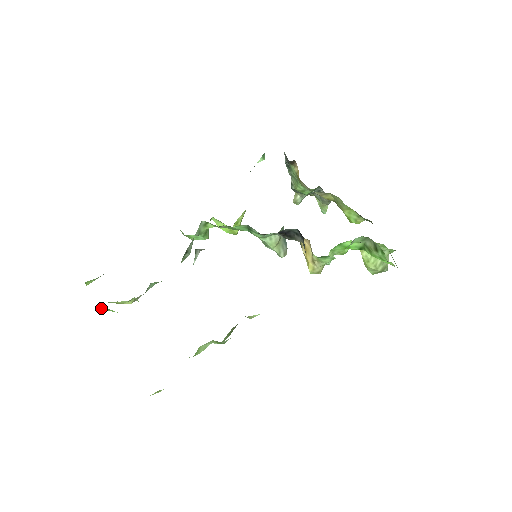
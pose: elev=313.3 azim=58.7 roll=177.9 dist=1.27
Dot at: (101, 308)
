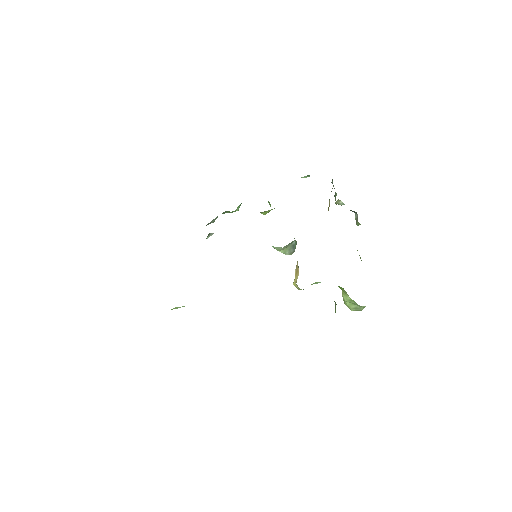
Dot at: occluded
